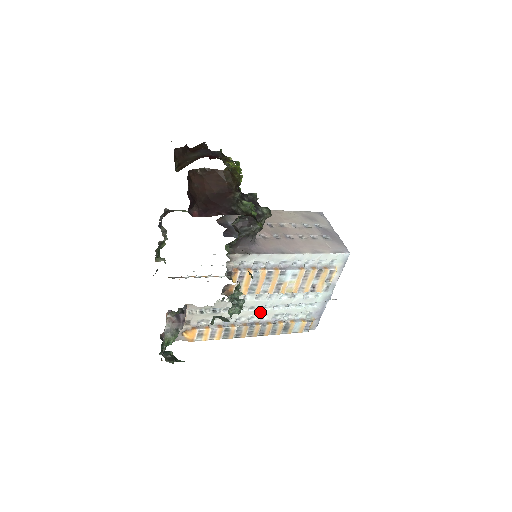
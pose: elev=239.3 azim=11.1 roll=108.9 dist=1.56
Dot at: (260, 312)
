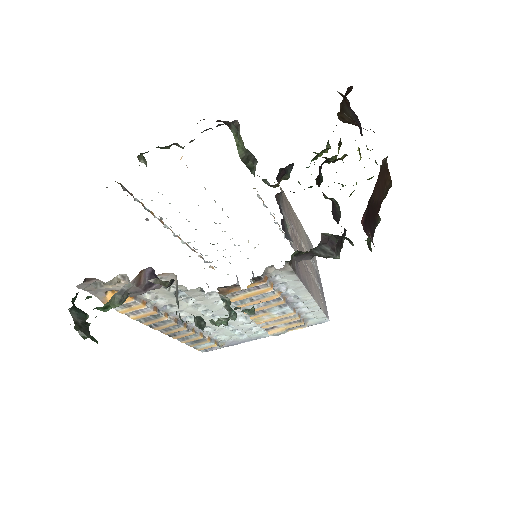
Dot at: (205, 318)
